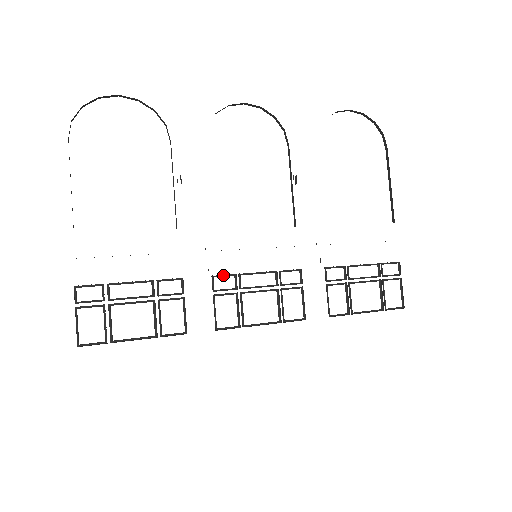
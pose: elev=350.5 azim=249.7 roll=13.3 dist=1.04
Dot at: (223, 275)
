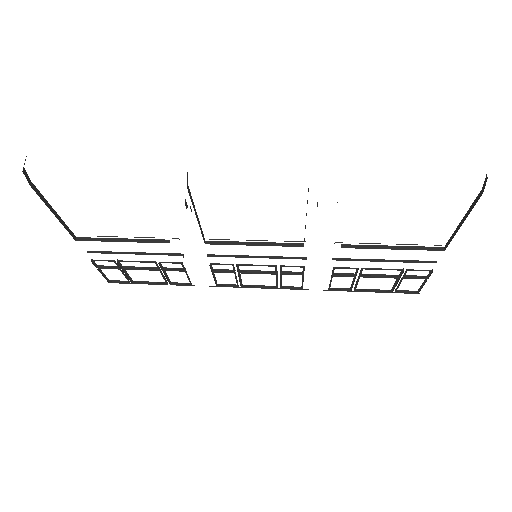
Dot at: (221, 264)
